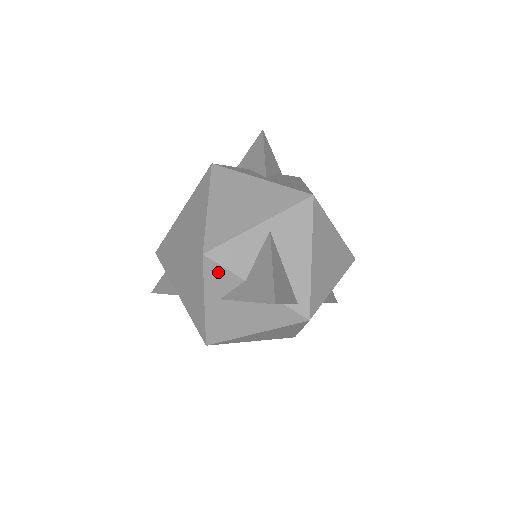
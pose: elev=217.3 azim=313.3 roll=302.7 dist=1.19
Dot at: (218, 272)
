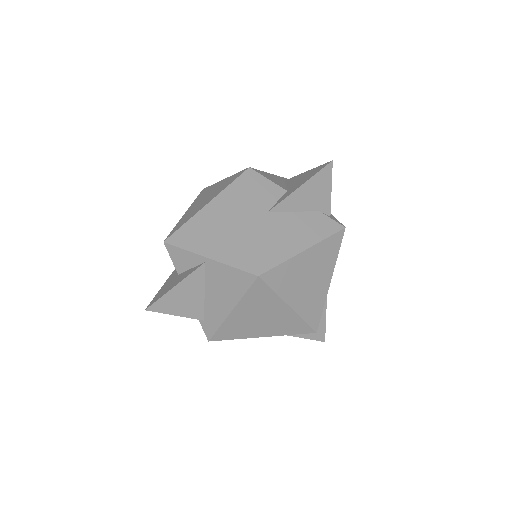
Dot at: (263, 184)
